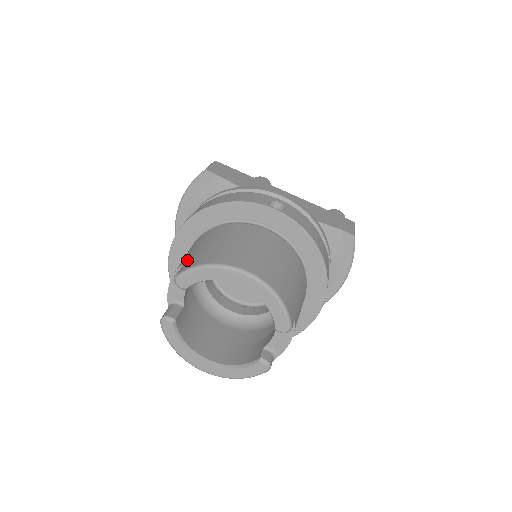
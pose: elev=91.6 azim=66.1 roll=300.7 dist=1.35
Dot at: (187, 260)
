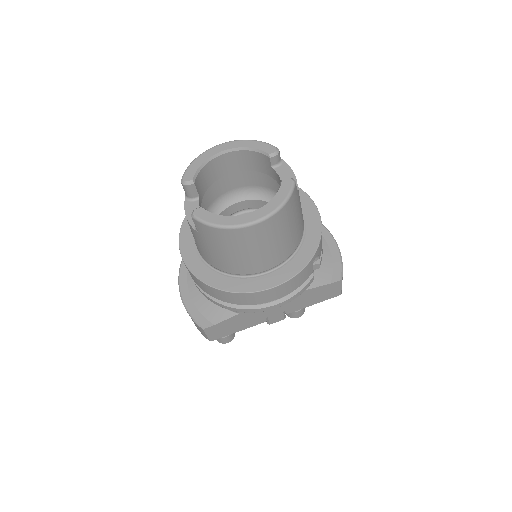
Dot at: occluded
